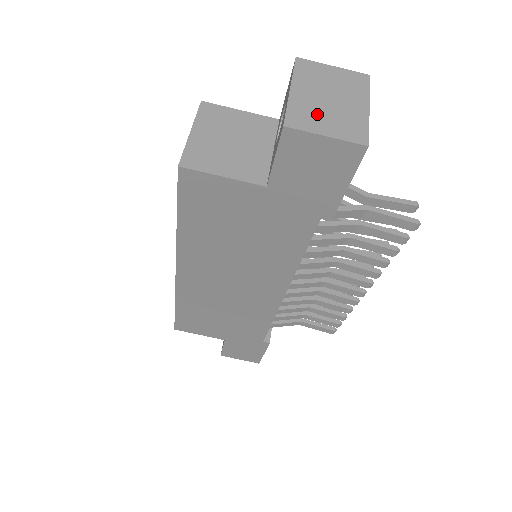
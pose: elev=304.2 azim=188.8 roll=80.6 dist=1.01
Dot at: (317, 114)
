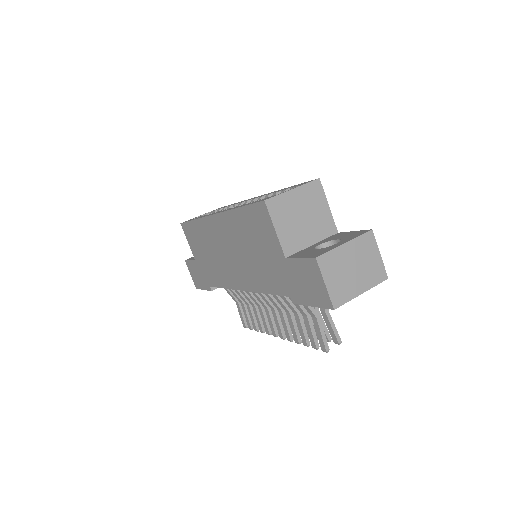
Dot at: (337, 269)
